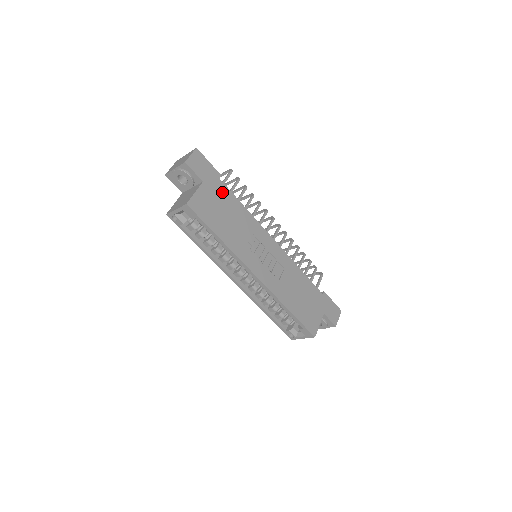
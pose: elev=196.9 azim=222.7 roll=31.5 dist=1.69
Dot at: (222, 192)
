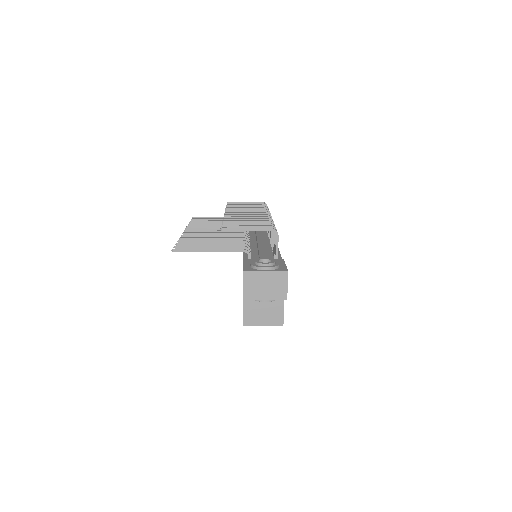
Dot at: occluded
